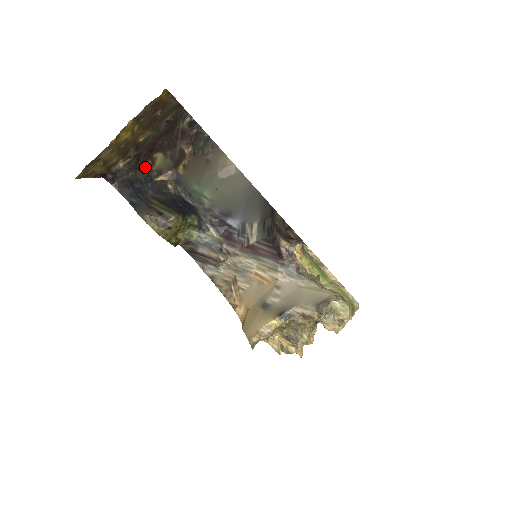
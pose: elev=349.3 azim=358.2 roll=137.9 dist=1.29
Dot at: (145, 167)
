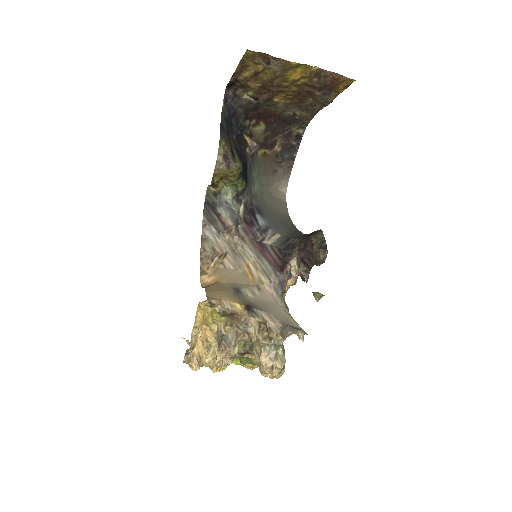
Dot at: (249, 120)
